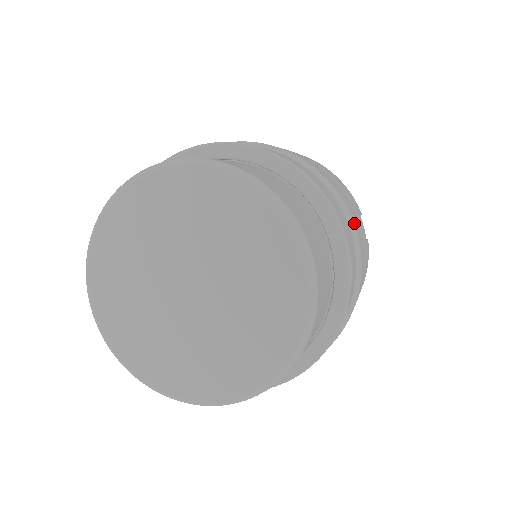
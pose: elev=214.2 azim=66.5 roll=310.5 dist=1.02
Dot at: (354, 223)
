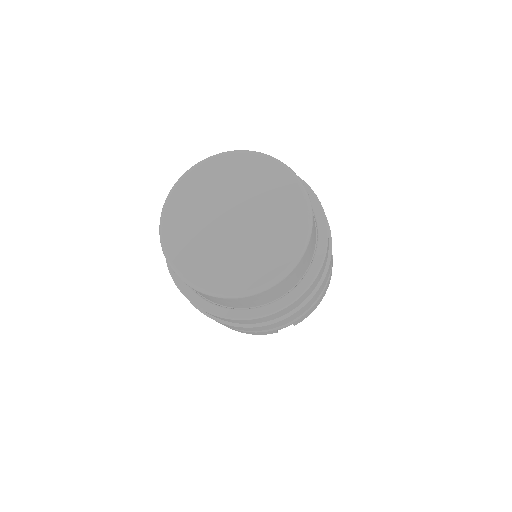
Dot at: occluded
